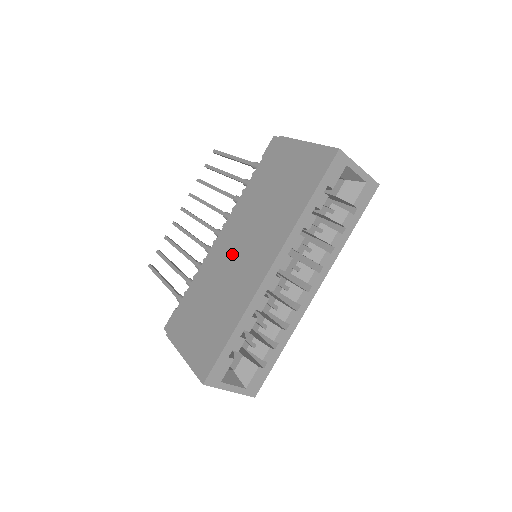
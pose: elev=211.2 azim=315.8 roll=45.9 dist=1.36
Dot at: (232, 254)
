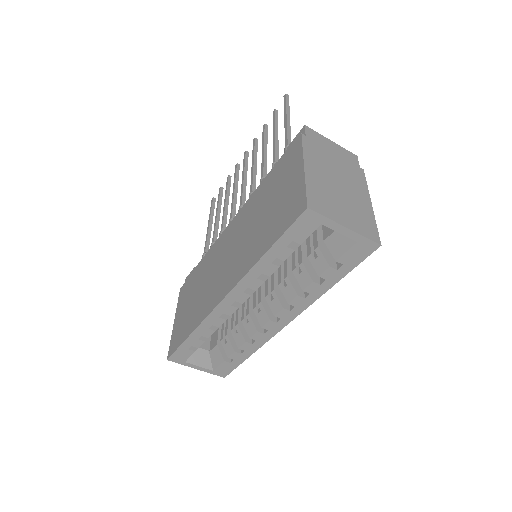
Dot at: (223, 253)
